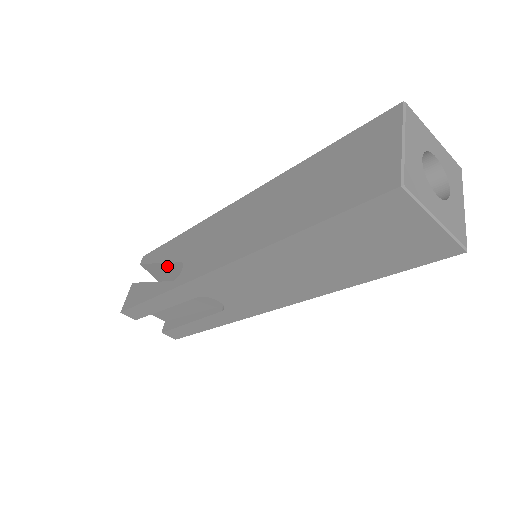
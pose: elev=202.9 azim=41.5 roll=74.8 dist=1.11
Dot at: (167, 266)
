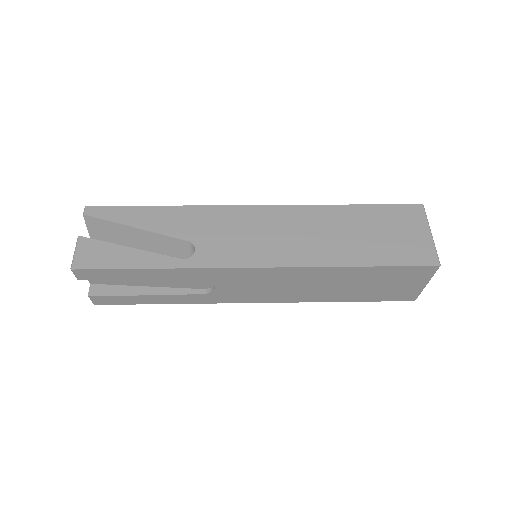
Dot at: (149, 235)
